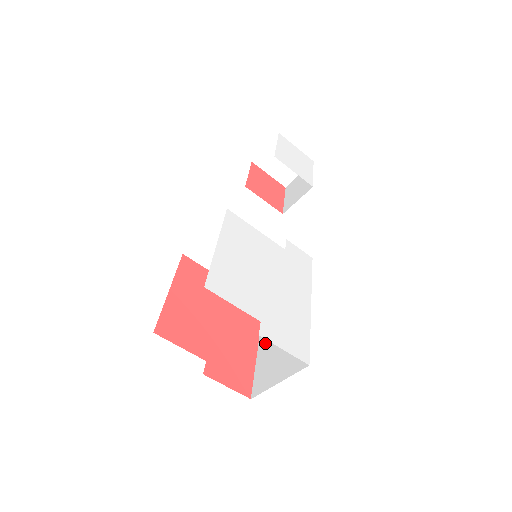
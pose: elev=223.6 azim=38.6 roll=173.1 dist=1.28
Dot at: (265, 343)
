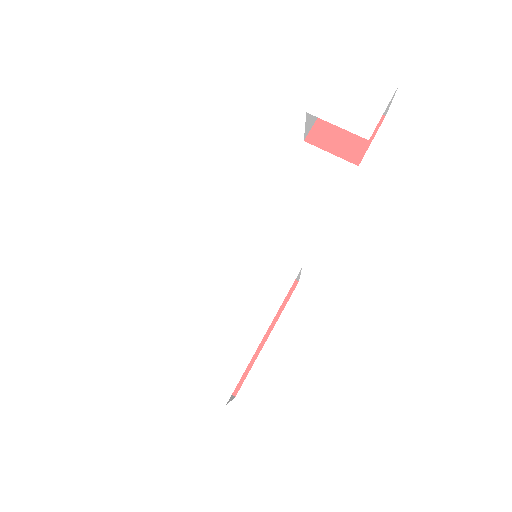
Dot at: occluded
